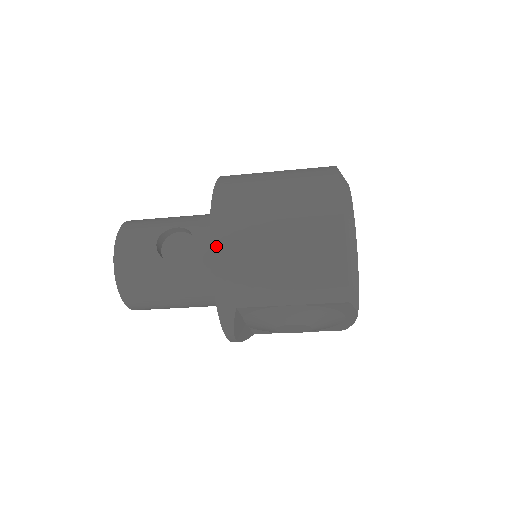
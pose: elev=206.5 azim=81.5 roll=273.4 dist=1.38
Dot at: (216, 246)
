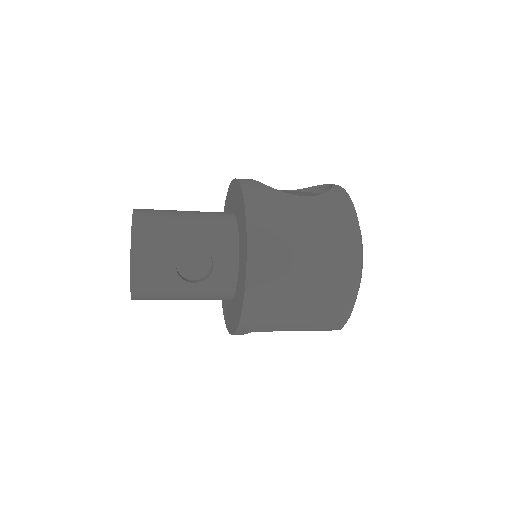
Dot at: (249, 298)
